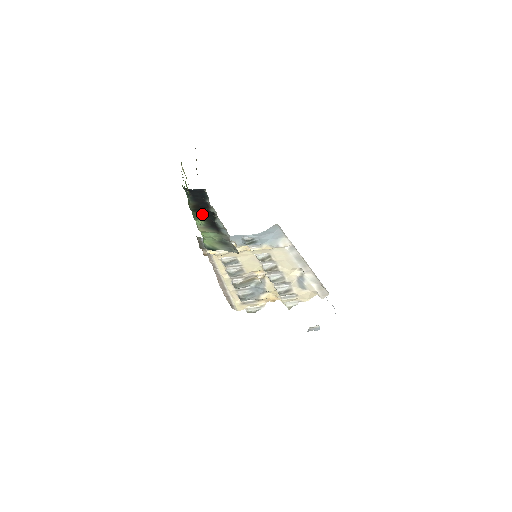
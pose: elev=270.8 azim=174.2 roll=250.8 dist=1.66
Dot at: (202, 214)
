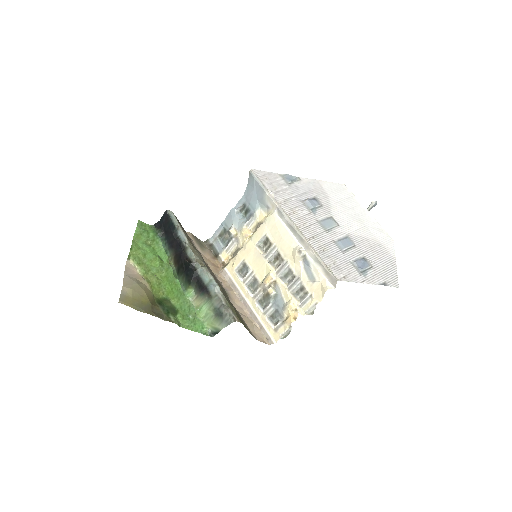
Dot at: (185, 277)
